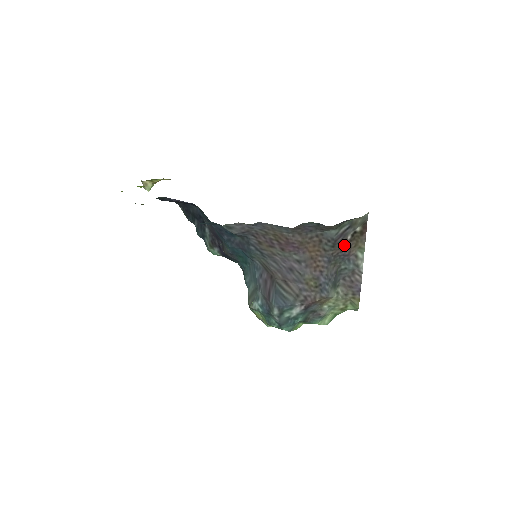
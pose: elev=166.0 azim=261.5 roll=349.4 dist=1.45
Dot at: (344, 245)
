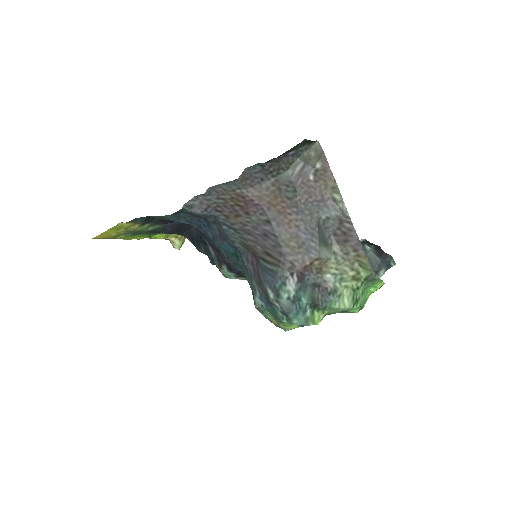
Dot at: (309, 188)
